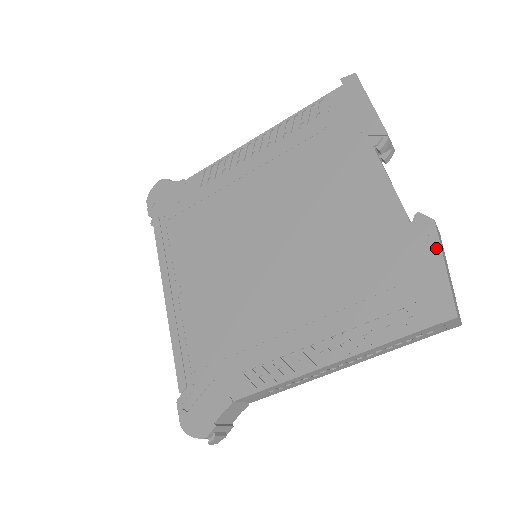
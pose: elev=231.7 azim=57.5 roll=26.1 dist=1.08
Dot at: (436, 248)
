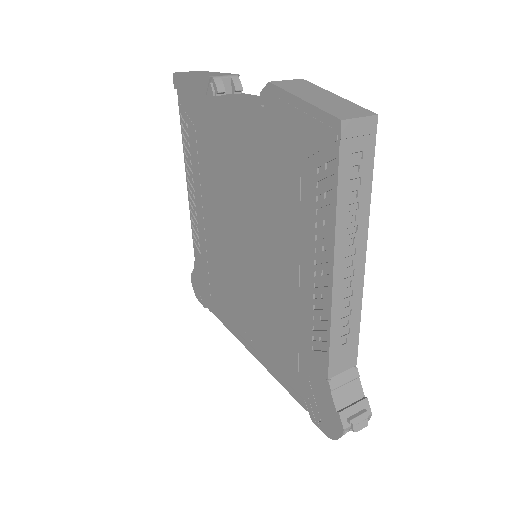
Dot at: (287, 97)
